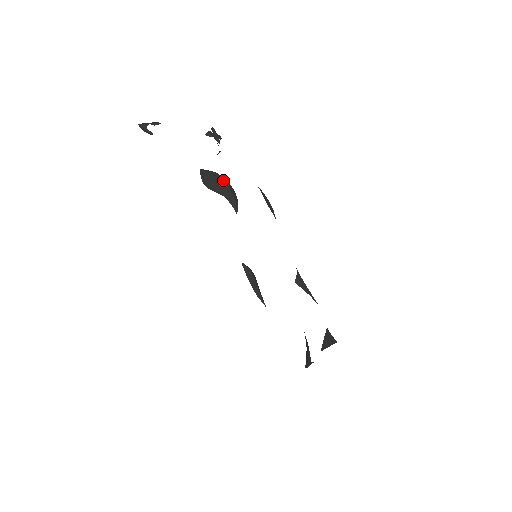
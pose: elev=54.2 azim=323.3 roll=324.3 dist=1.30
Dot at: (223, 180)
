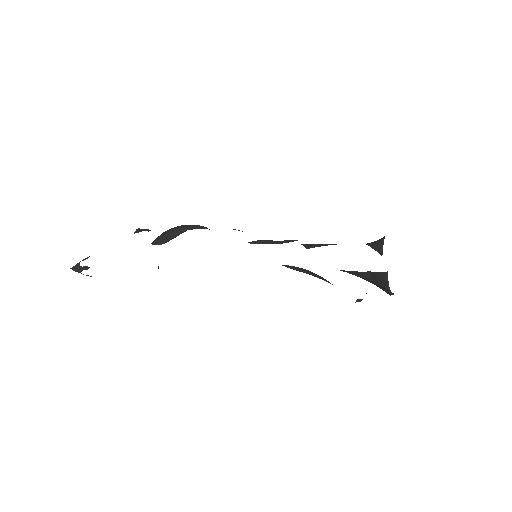
Dot at: (176, 227)
